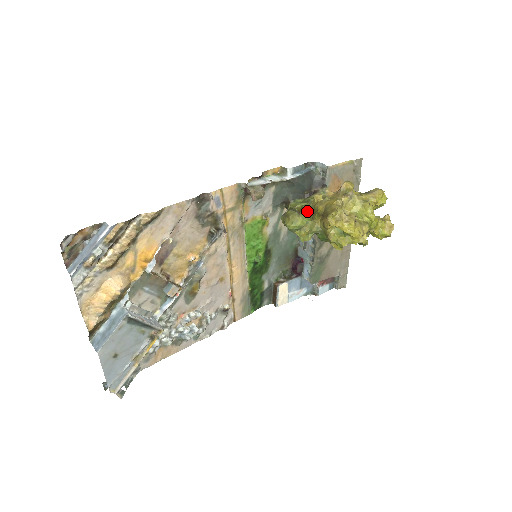
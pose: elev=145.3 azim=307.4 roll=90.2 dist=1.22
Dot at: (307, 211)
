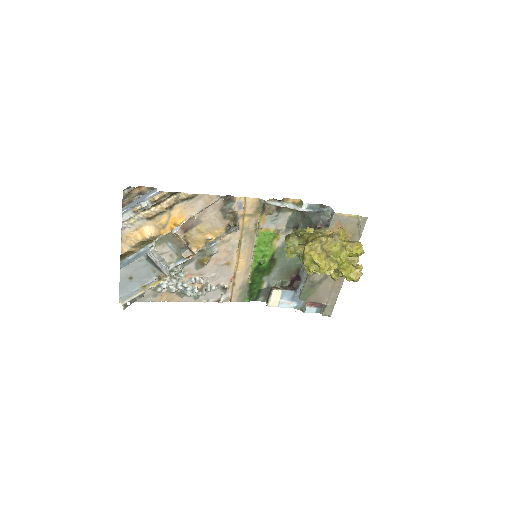
Dot at: (304, 238)
